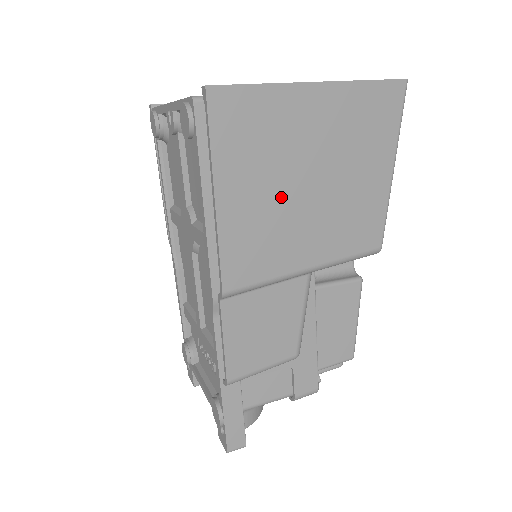
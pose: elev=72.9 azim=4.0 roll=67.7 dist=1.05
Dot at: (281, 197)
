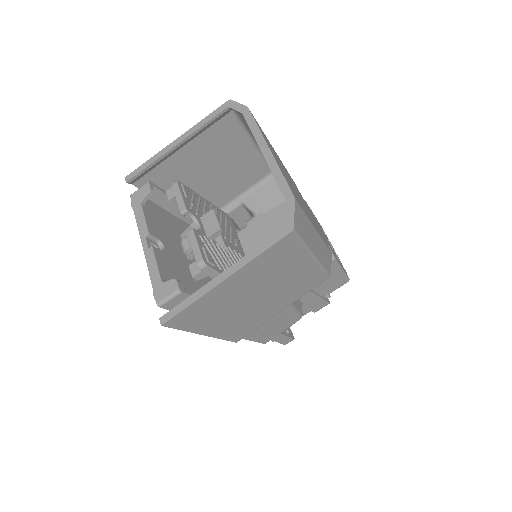
Dot at: (240, 312)
